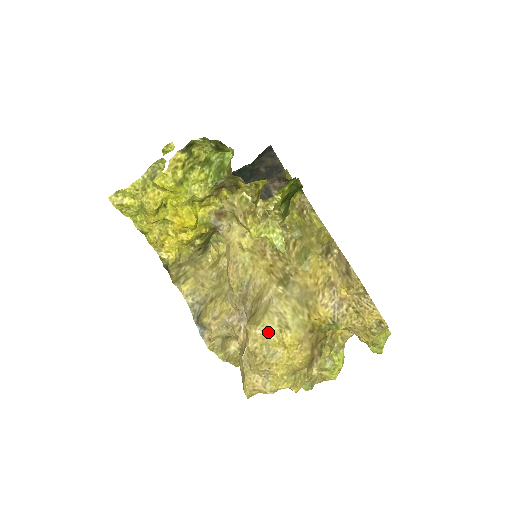
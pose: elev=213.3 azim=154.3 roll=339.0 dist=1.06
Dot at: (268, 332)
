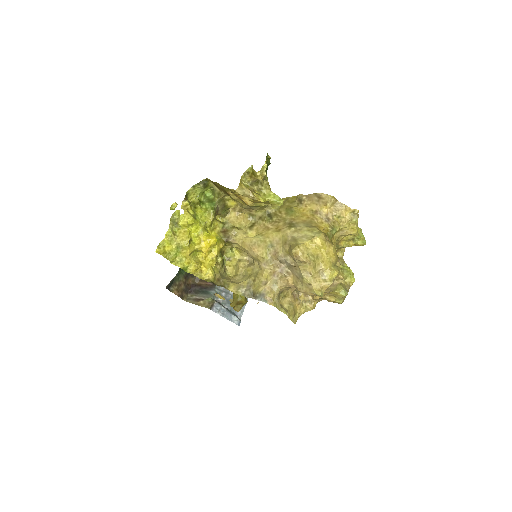
Dot at: (306, 246)
